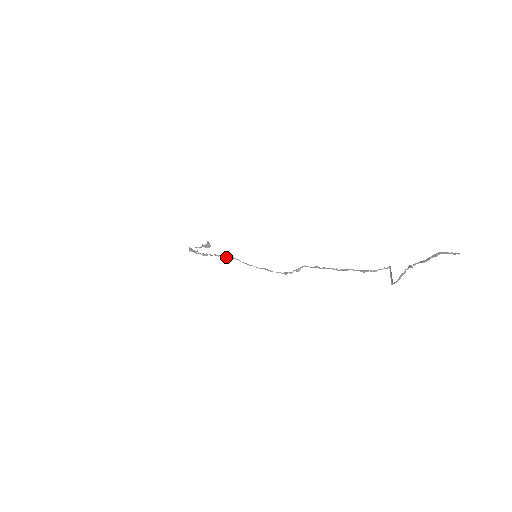
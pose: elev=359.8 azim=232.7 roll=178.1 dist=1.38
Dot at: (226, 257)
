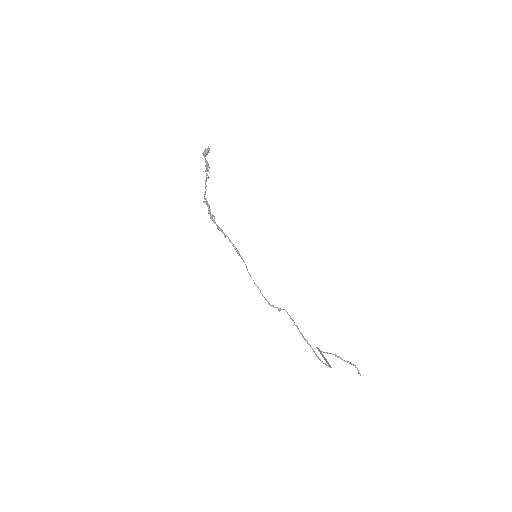
Dot at: (238, 253)
